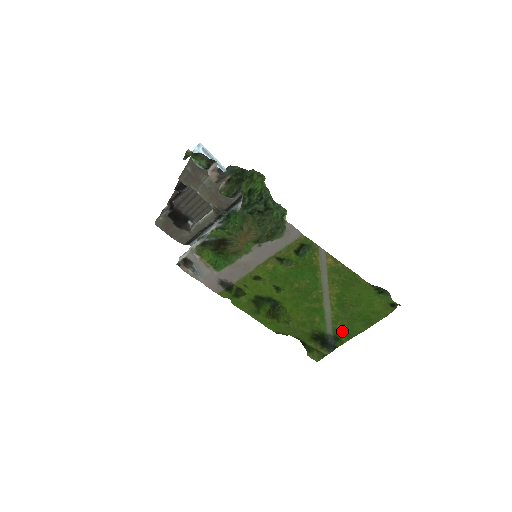
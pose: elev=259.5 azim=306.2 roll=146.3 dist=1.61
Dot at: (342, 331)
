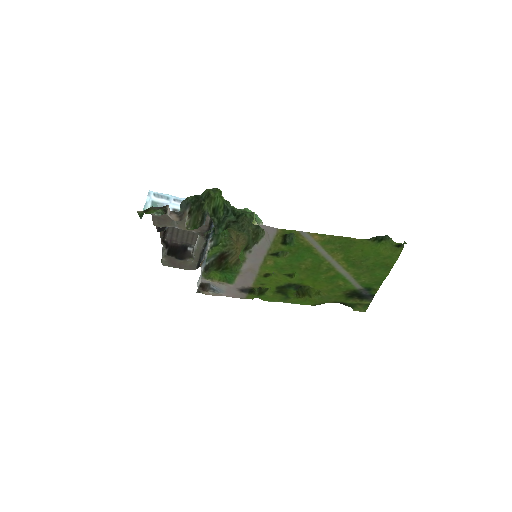
Dot at: (369, 282)
